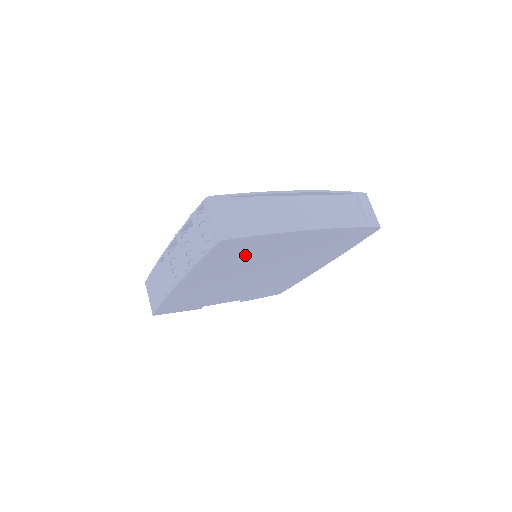
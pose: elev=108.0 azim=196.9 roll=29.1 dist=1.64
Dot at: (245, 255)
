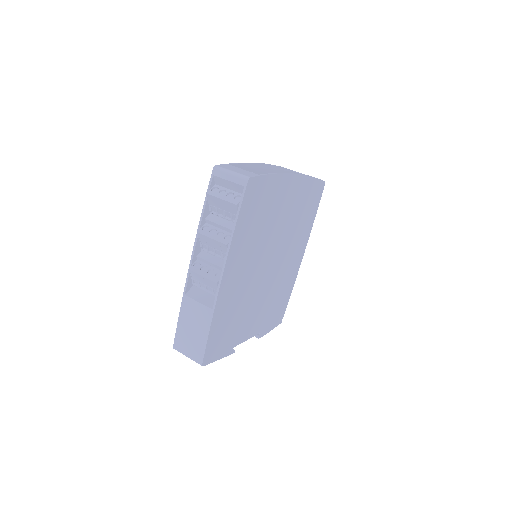
Dot at: (261, 216)
